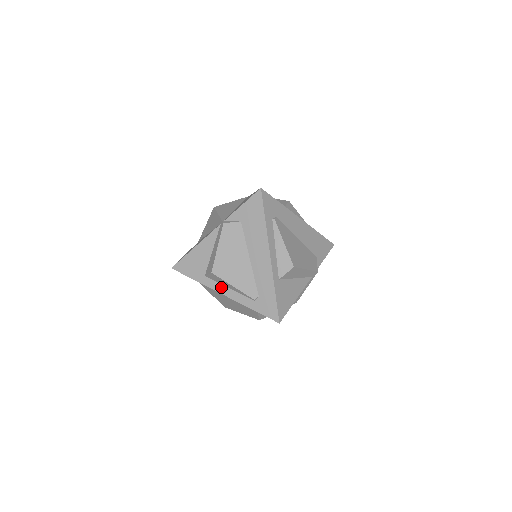
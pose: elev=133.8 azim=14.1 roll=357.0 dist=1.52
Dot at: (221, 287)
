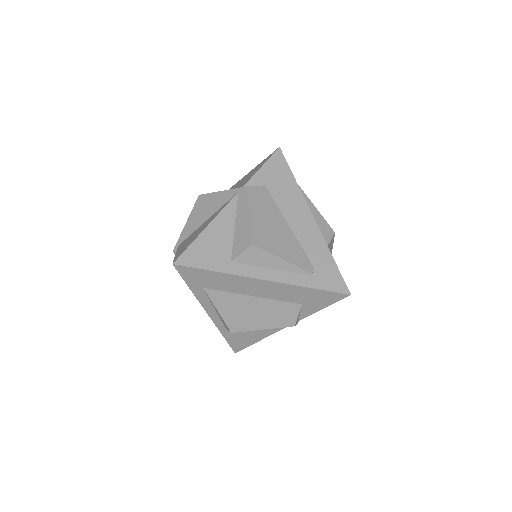
Dot at: (259, 270)
